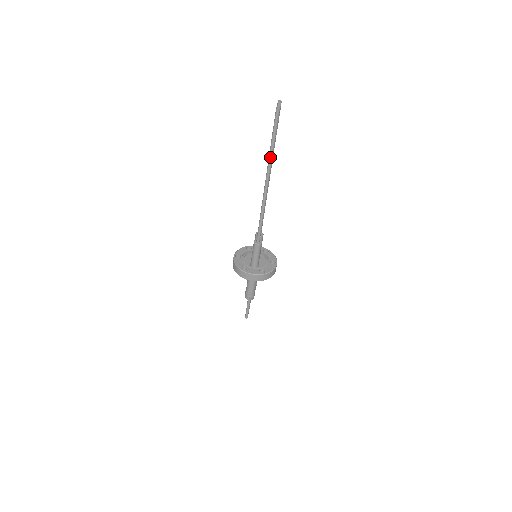
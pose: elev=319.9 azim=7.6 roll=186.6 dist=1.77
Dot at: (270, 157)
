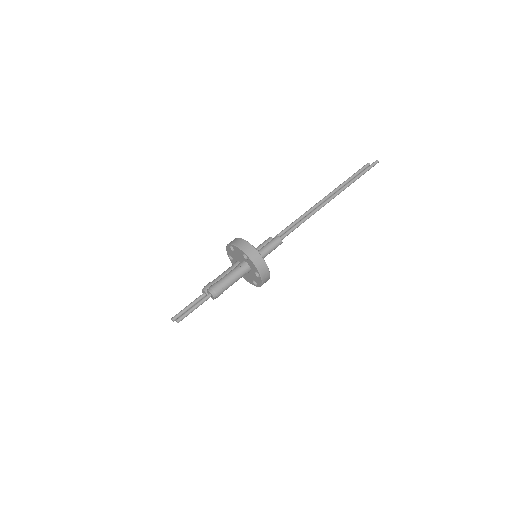
Dot at: (350, 183)
